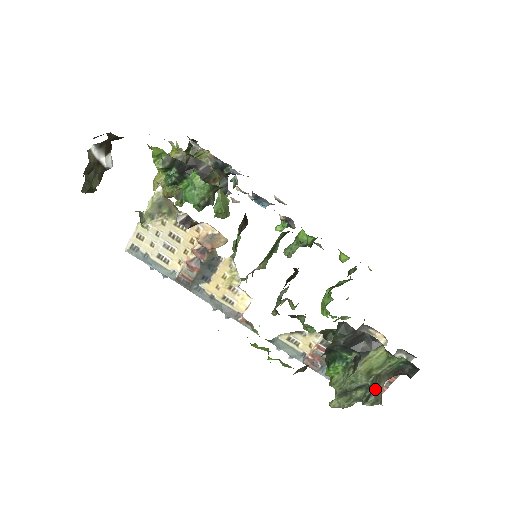
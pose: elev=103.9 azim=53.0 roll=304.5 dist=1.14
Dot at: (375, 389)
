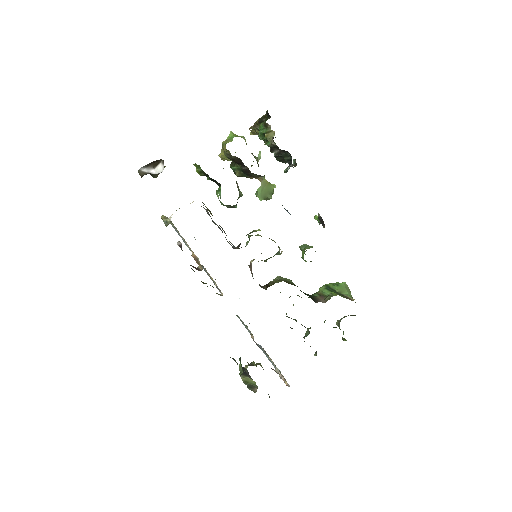
Dot at: (251, 387)
